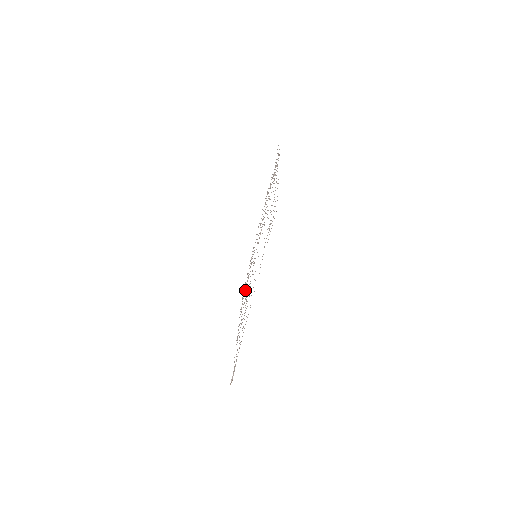
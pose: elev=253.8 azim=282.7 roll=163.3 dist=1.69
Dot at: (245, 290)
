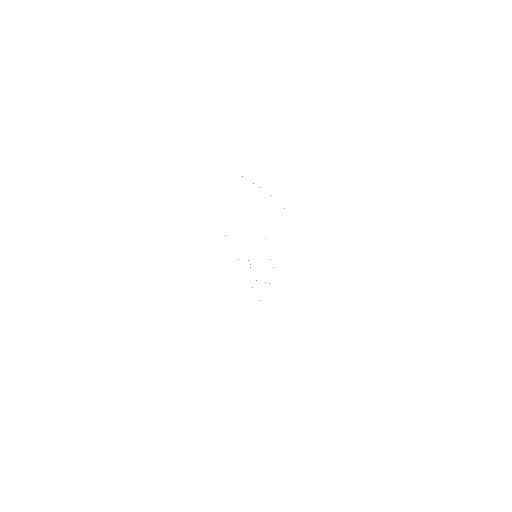
Dot at: occluded
